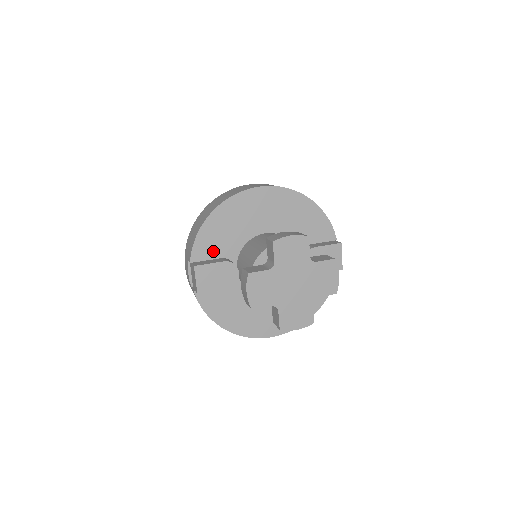
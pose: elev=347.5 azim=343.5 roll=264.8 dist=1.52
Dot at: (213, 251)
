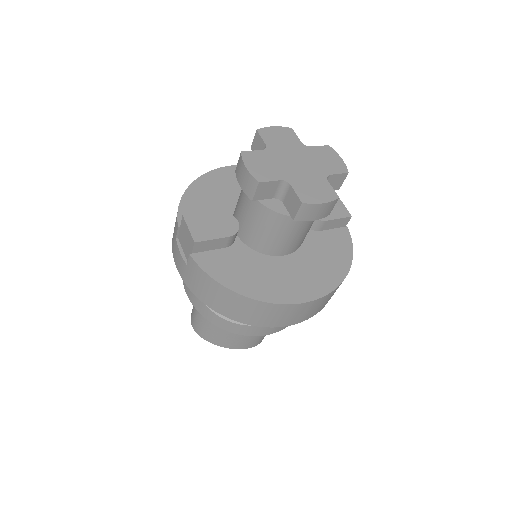
Dot at: occluded
